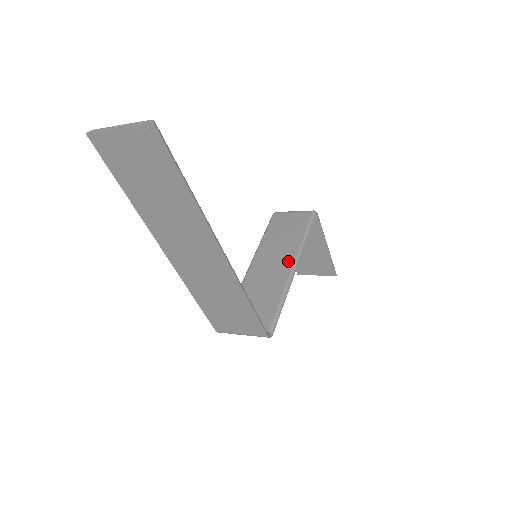
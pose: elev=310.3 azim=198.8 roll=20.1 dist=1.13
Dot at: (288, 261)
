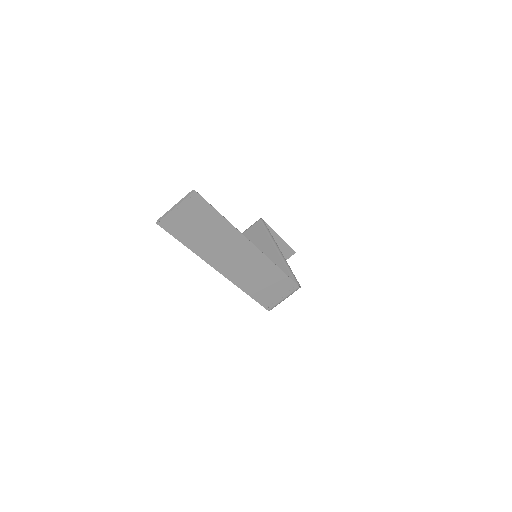
Dot at: (272, 250)
